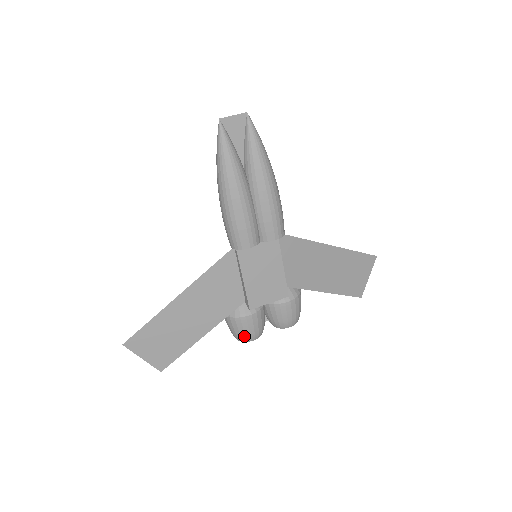
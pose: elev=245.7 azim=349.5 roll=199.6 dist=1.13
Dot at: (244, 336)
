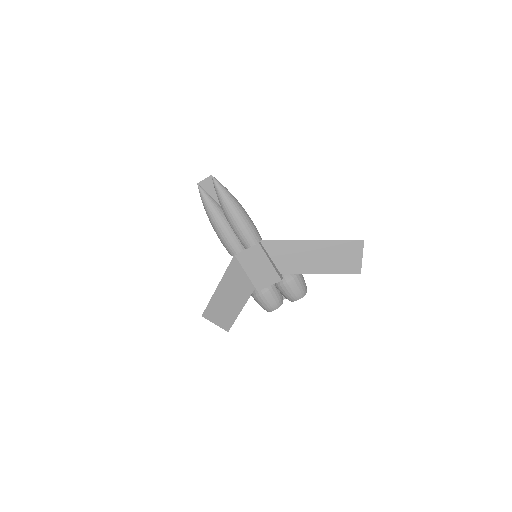
Dot at: (265, 308)
